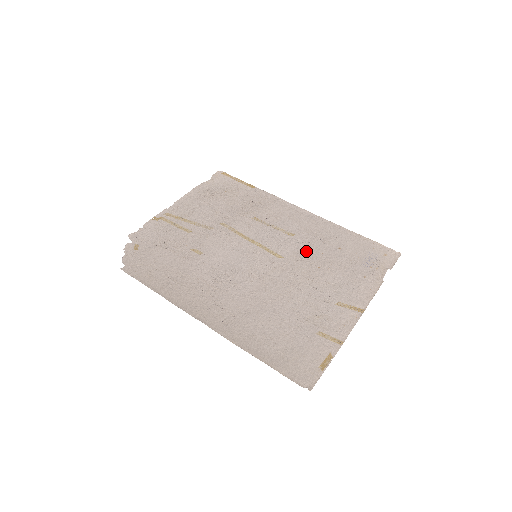
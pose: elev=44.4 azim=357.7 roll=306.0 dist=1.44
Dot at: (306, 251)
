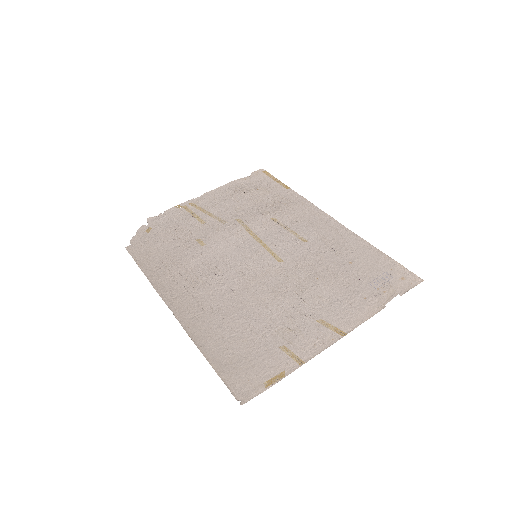
Dot at: (311, 259)
